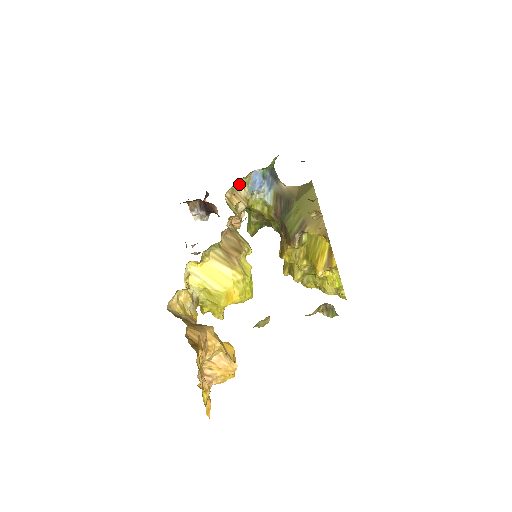
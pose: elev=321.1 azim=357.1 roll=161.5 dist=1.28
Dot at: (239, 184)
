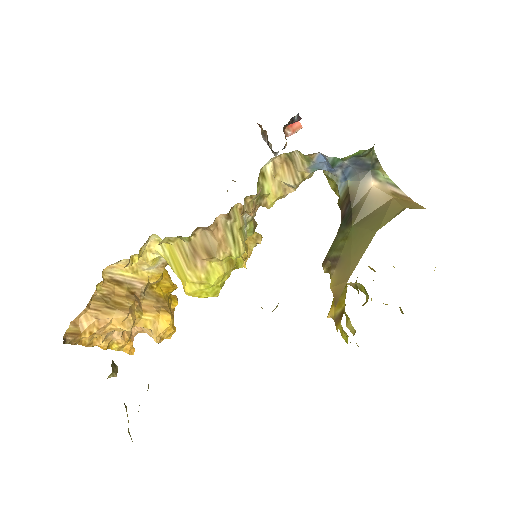
Dot at: (297, 155)
